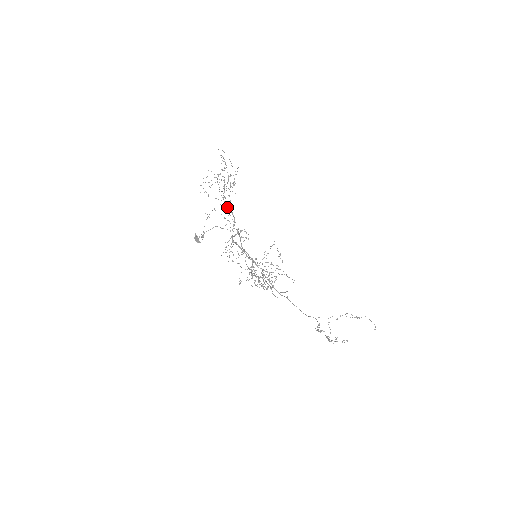
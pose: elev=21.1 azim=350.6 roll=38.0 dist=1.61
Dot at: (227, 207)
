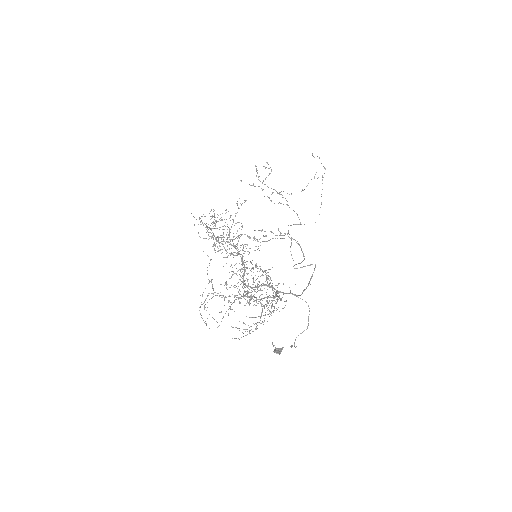
Dot at: occluded
